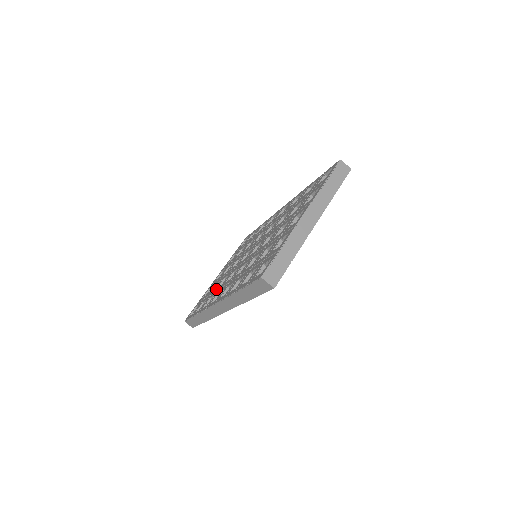
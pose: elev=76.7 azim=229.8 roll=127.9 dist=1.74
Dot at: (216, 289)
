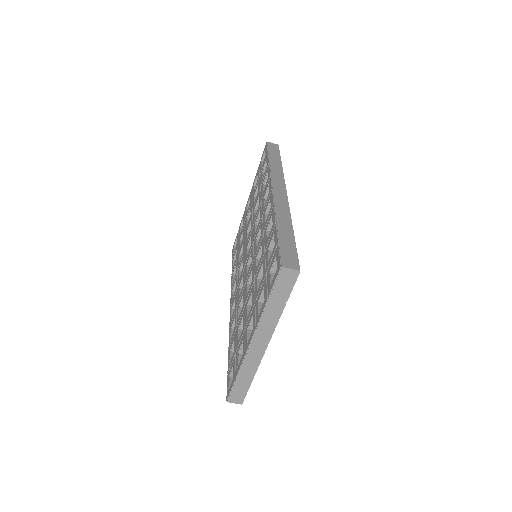
Dot at: (238, 259)
